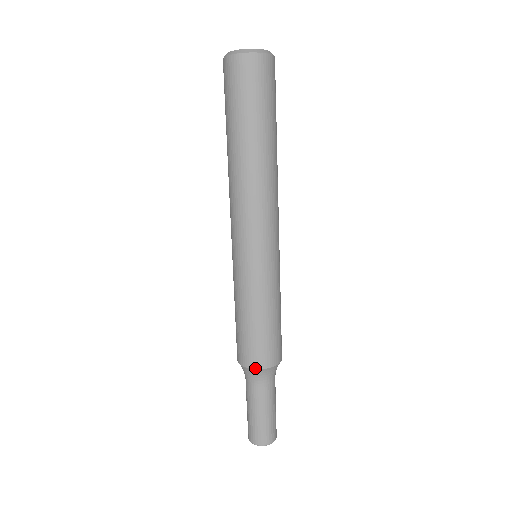
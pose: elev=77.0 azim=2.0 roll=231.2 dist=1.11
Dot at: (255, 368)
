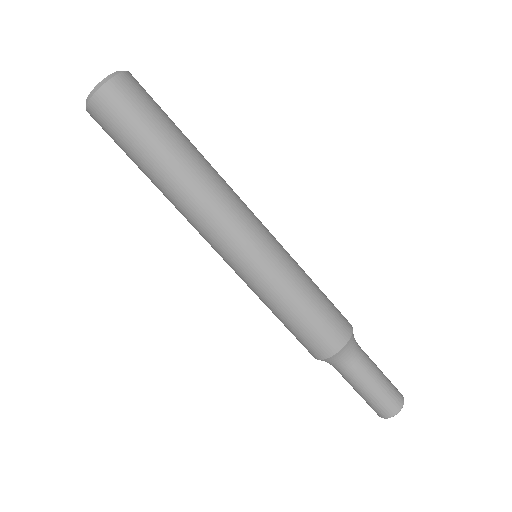
Dot at: (342, 347)
